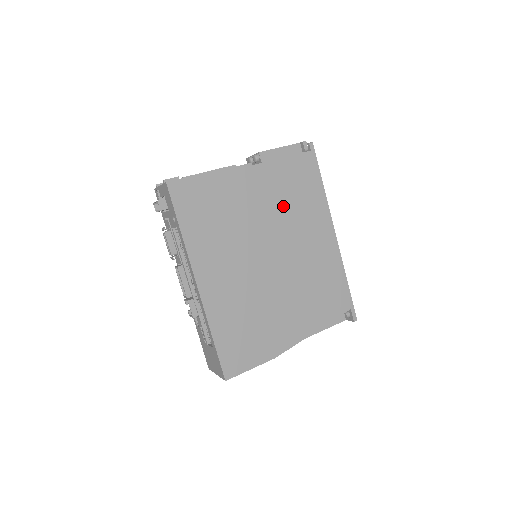
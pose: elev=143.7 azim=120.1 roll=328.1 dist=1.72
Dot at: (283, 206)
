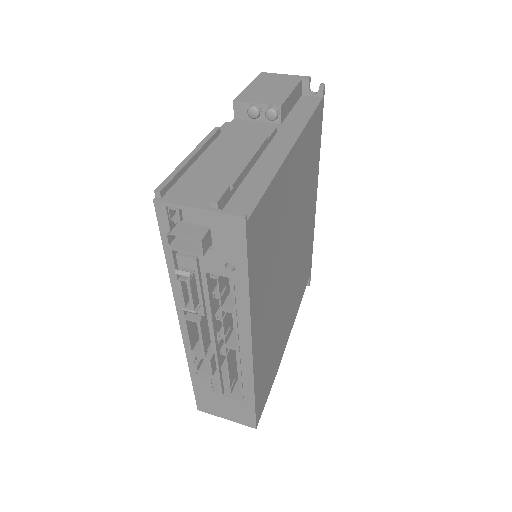
Dot at: (302, 188)
